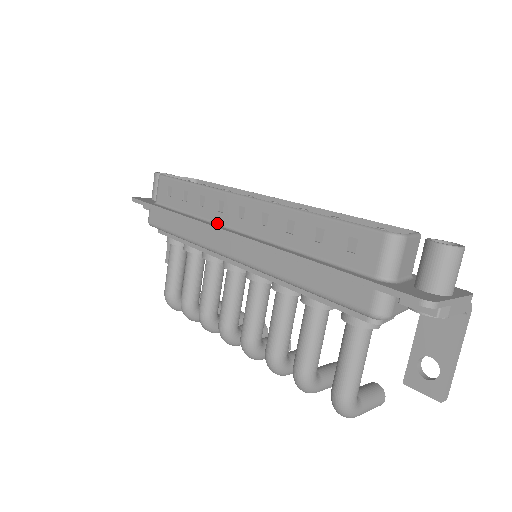
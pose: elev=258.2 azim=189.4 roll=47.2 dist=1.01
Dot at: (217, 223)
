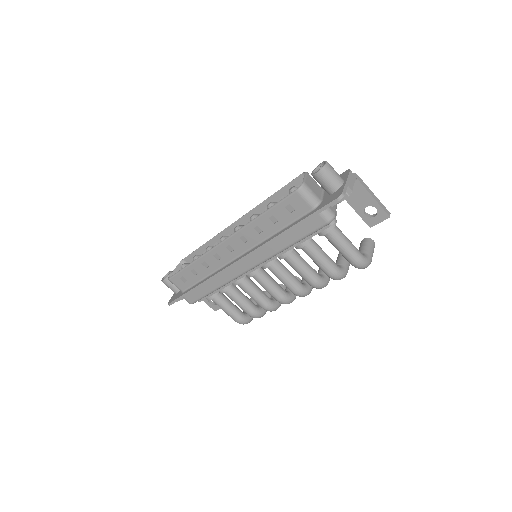
Dot at: (225, 265)
